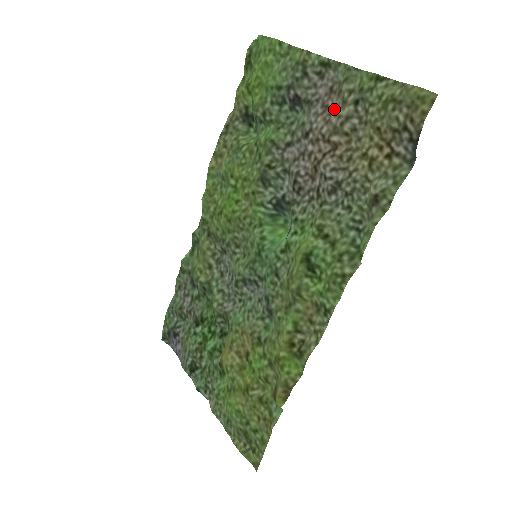
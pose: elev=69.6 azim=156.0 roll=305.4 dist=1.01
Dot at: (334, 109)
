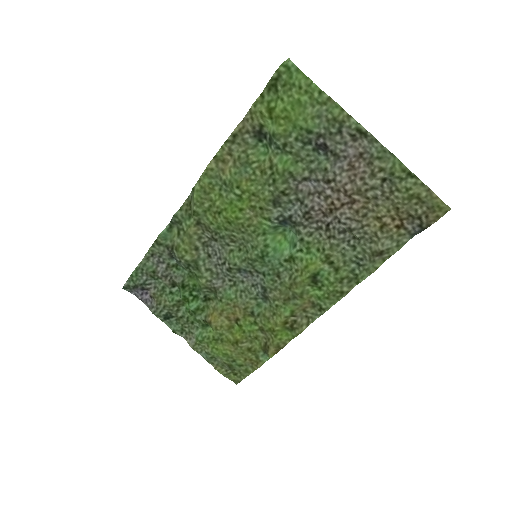
Dot at: (360, 173)
